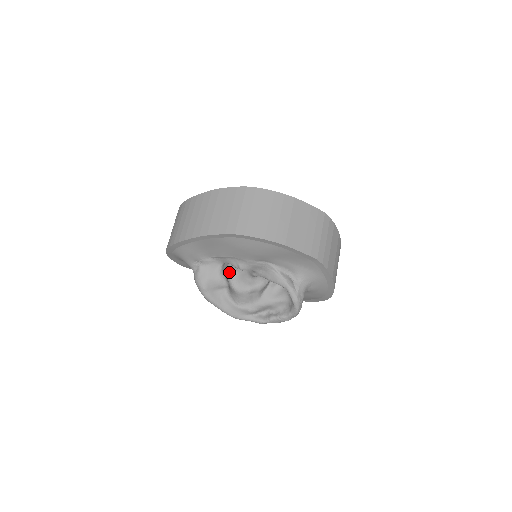
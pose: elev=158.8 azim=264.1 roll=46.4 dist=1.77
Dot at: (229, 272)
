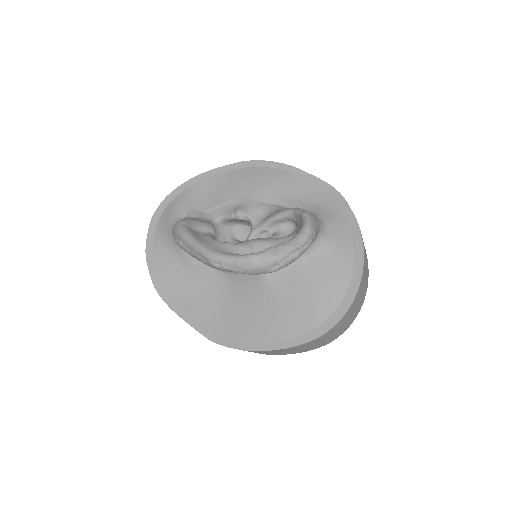
Dot at: occluded
